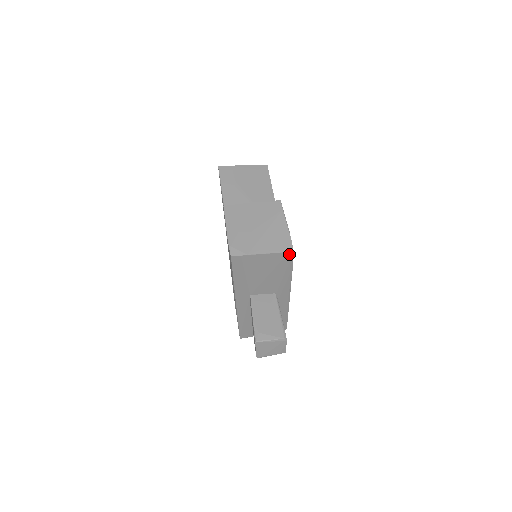
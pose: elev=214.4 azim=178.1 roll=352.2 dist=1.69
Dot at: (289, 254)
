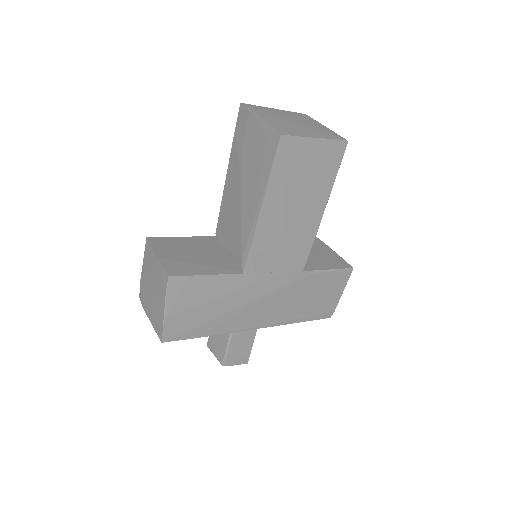
Dot at: (164, 338)
